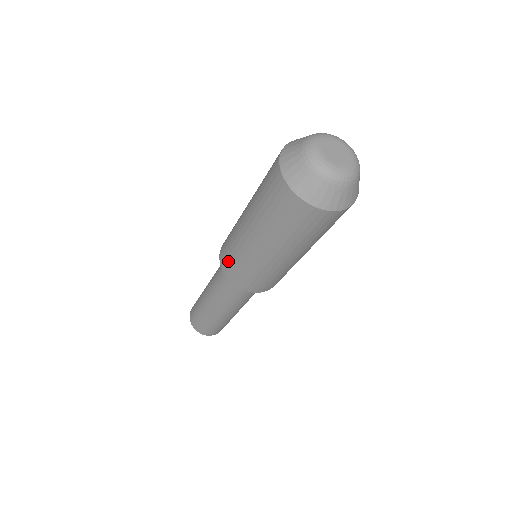
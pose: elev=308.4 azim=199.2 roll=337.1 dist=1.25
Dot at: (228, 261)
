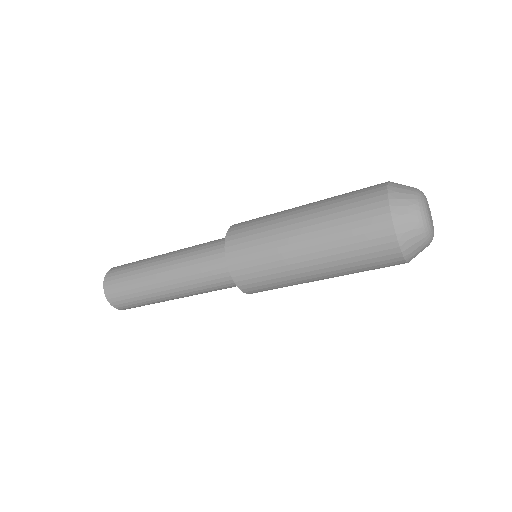
Dot at: (245, 258)
